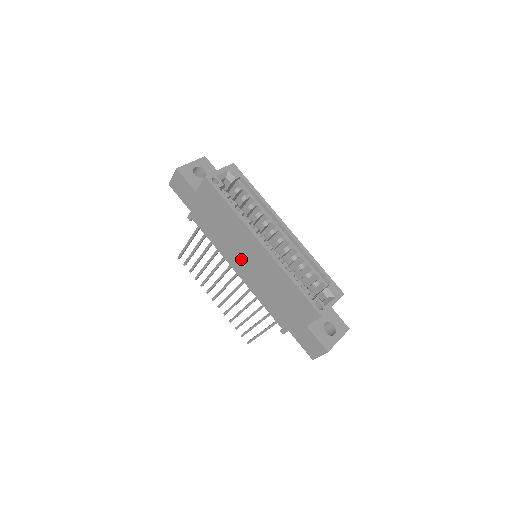
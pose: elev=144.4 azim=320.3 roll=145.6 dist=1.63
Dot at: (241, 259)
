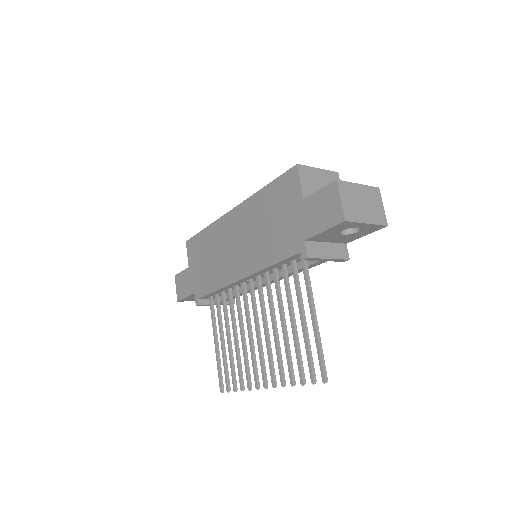
Dot at: (234, 256)
